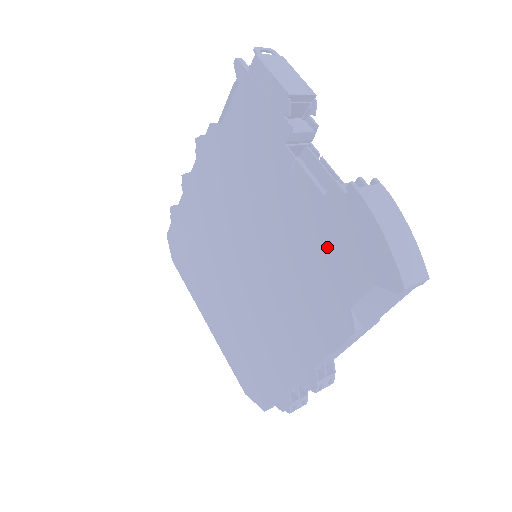
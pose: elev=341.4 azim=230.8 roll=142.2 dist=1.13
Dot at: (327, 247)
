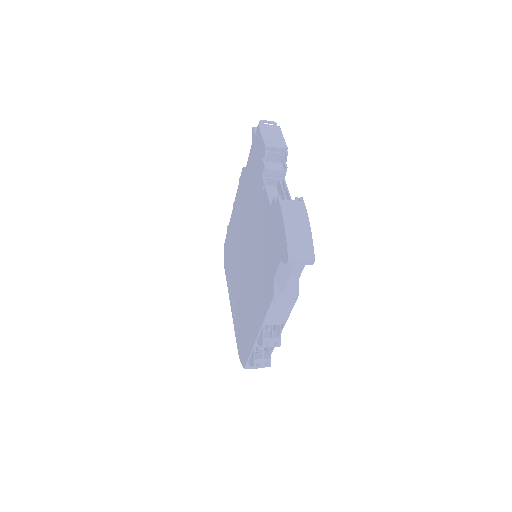
Dot at: (269, 239)
